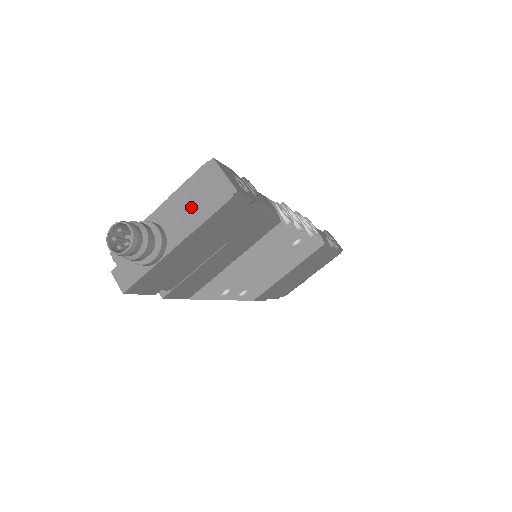
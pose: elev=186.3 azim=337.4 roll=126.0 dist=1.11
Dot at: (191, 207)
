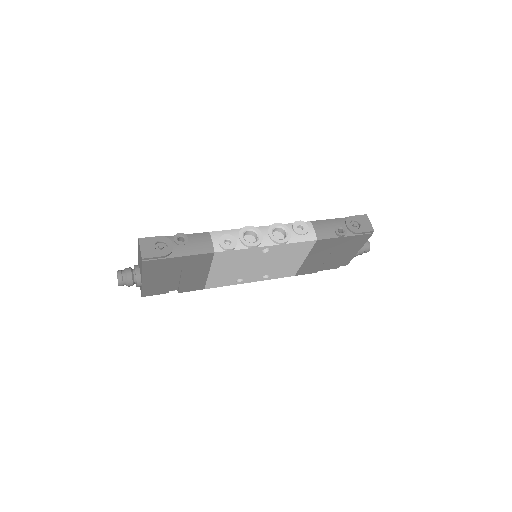
Dot at: (140, 262)
